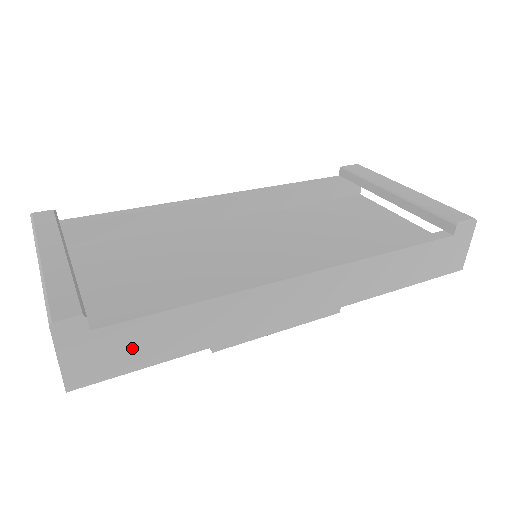
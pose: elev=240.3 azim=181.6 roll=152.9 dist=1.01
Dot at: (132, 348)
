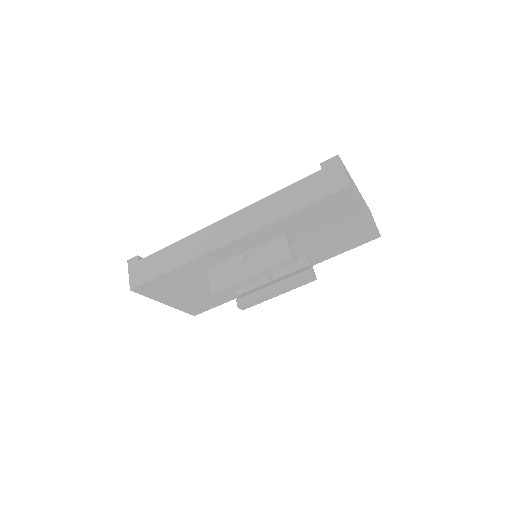
Dot at: (152, 268)
